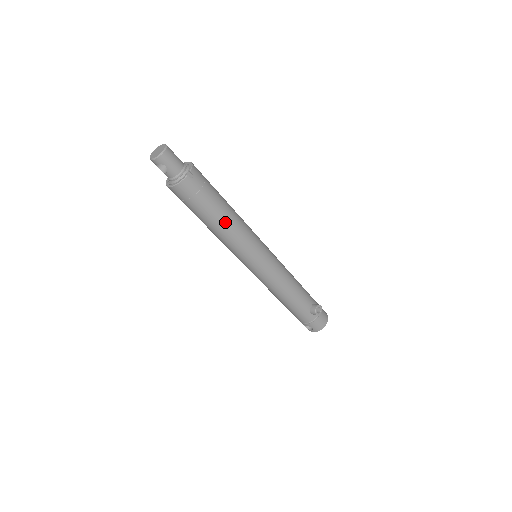
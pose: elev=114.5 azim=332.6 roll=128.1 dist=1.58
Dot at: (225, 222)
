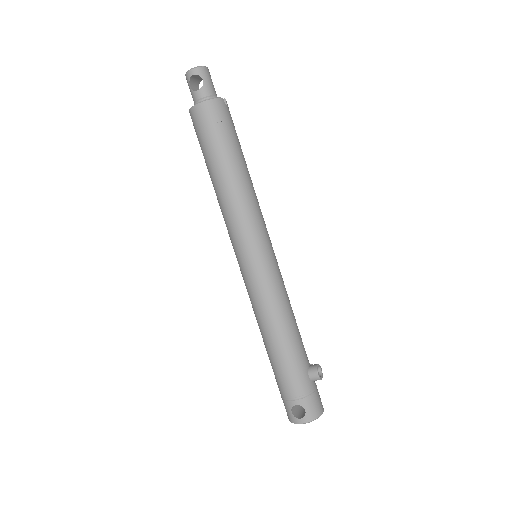
Dot at: (243, 173)
